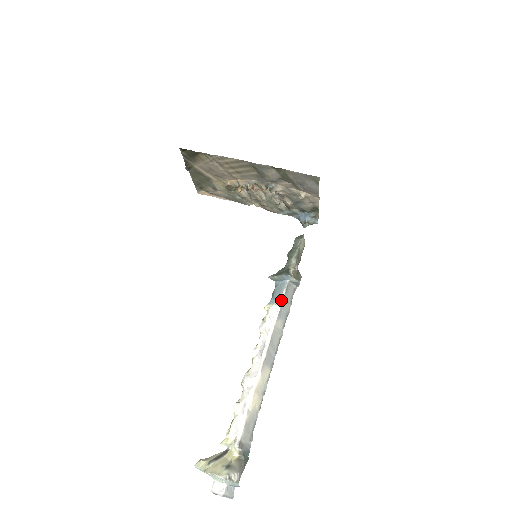
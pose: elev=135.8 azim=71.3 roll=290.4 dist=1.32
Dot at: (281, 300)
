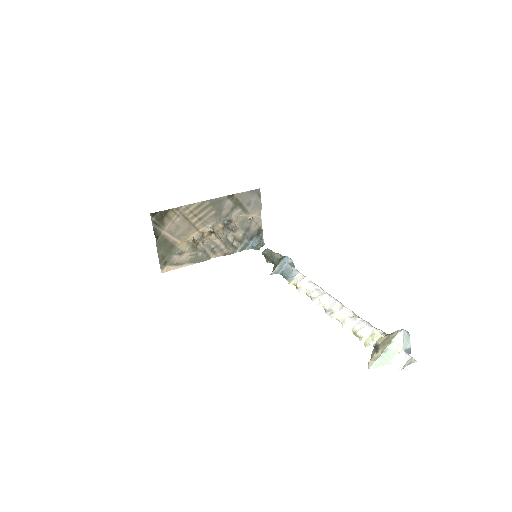
Dot at: (296, 271)
